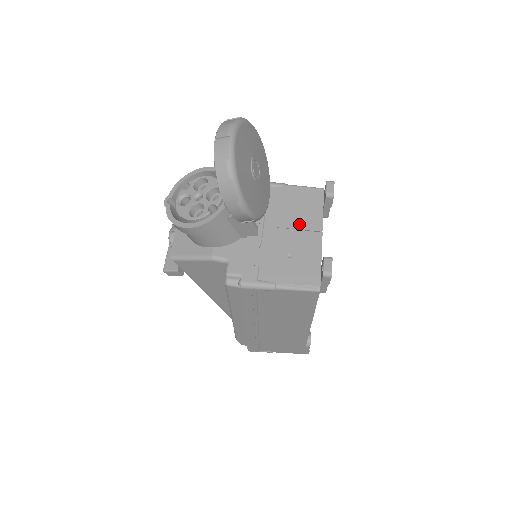
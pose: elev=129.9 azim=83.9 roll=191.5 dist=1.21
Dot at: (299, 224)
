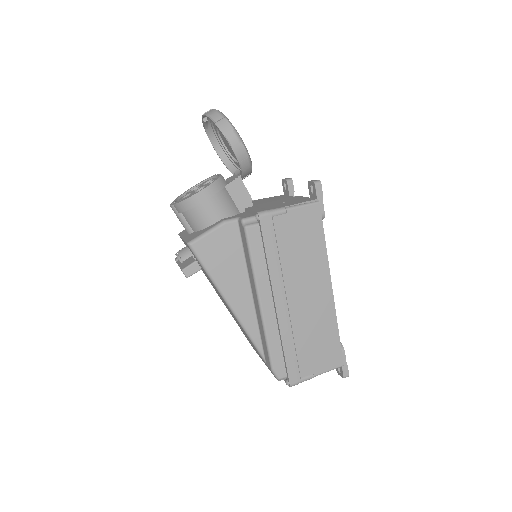
Dot at: occluded
